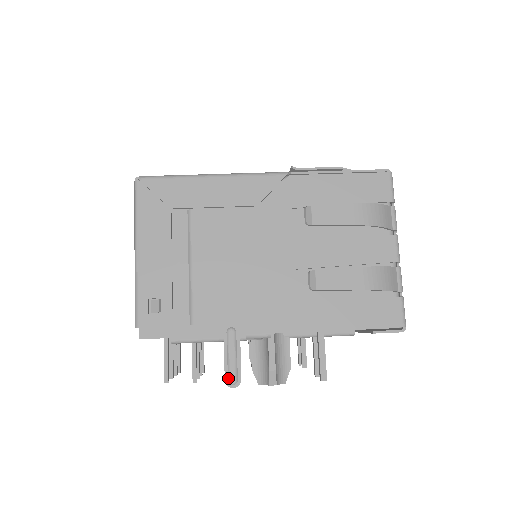
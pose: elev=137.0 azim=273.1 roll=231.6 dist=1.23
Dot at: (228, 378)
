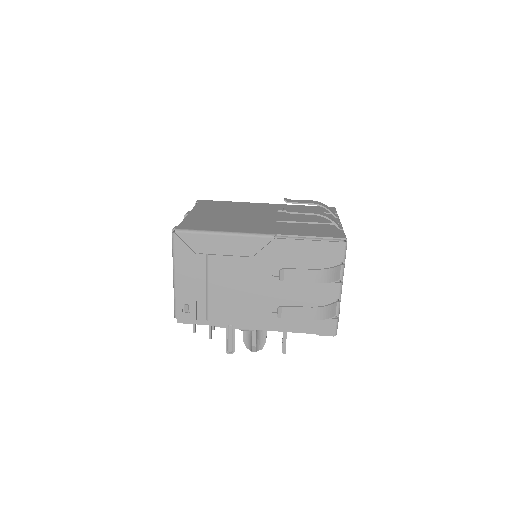
Dot at: (227, 349)
